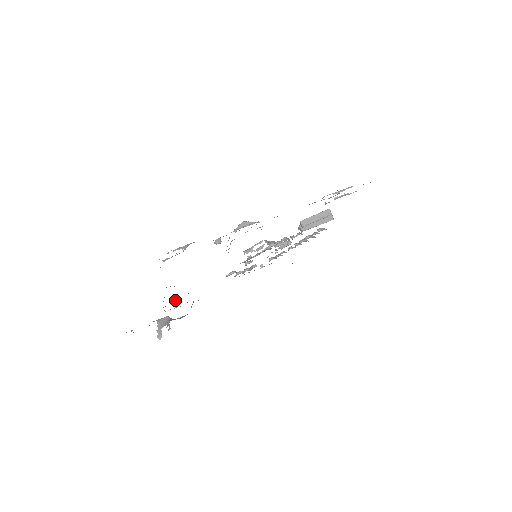
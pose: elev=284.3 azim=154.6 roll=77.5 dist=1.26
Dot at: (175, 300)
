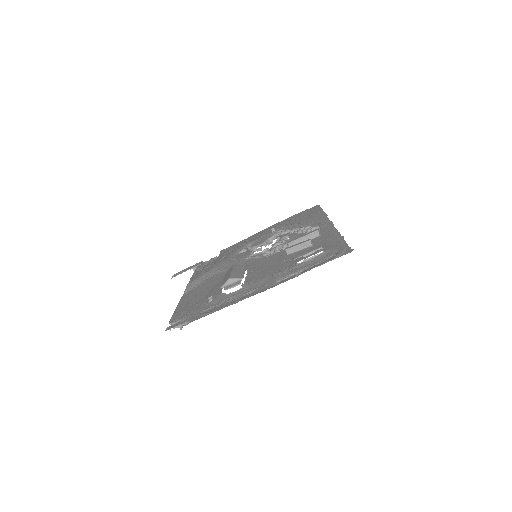
Dot at: (201, 269)
